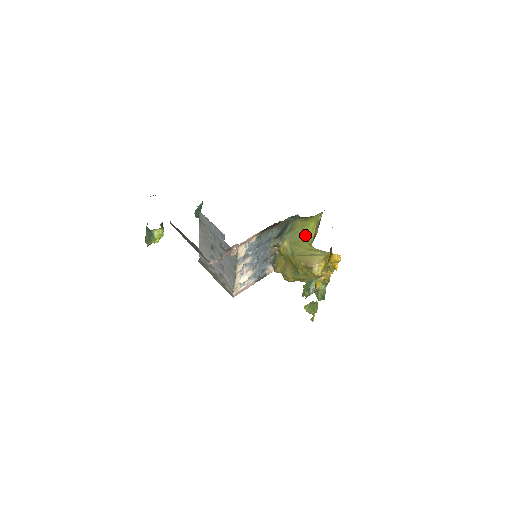
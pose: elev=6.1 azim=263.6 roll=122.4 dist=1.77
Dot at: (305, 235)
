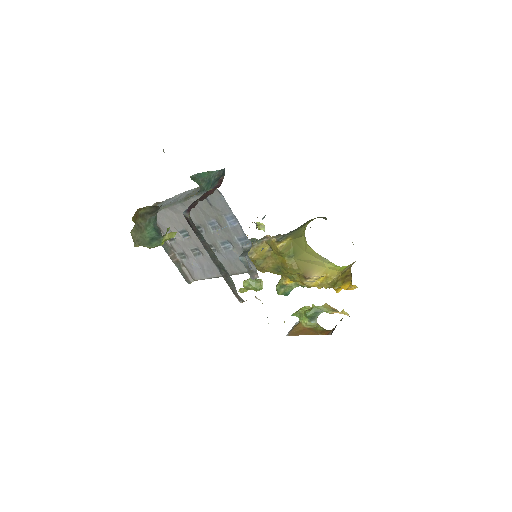
Dot at: occluded
